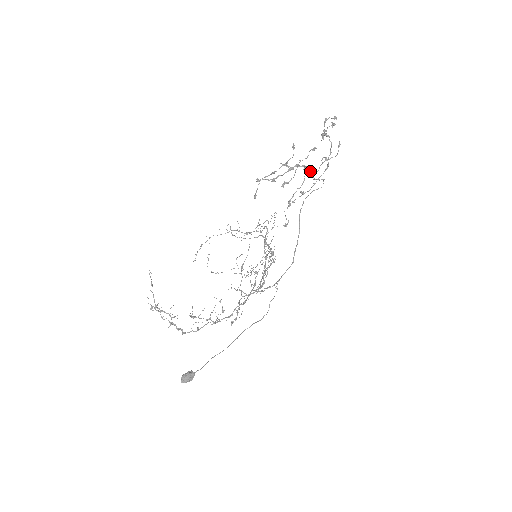
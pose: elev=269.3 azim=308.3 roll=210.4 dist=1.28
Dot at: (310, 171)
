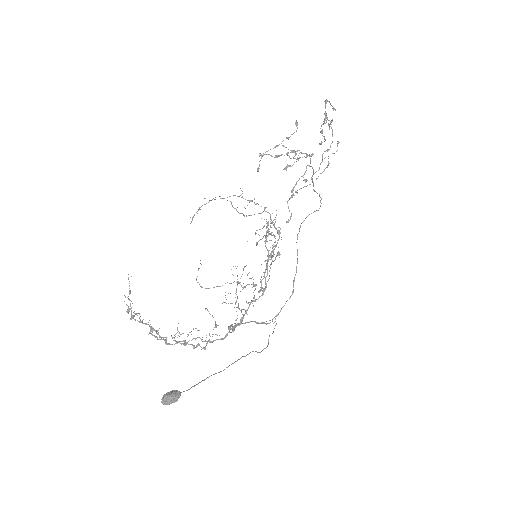
Dot at: (311, 166)
